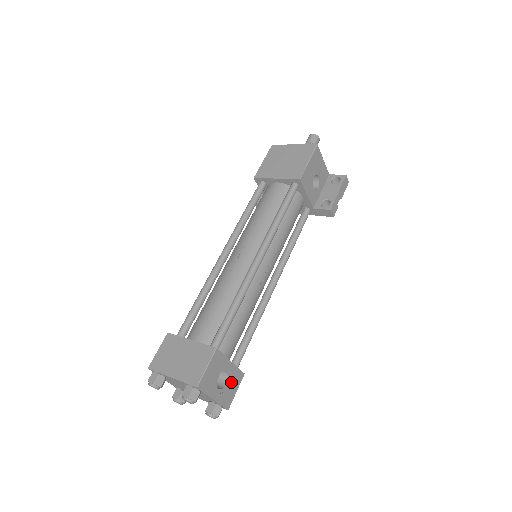
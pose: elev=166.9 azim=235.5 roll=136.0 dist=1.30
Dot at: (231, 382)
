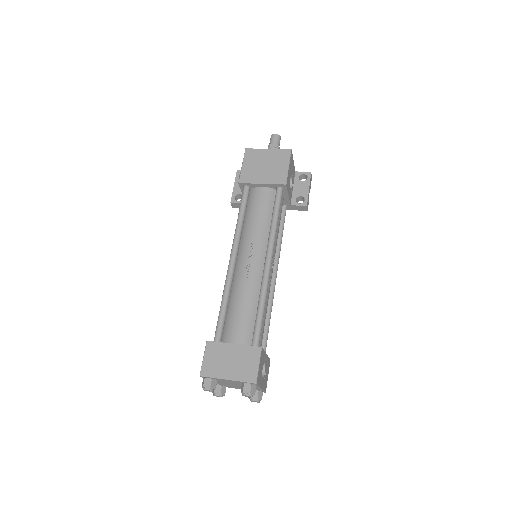
Dot at: (266, 370)
